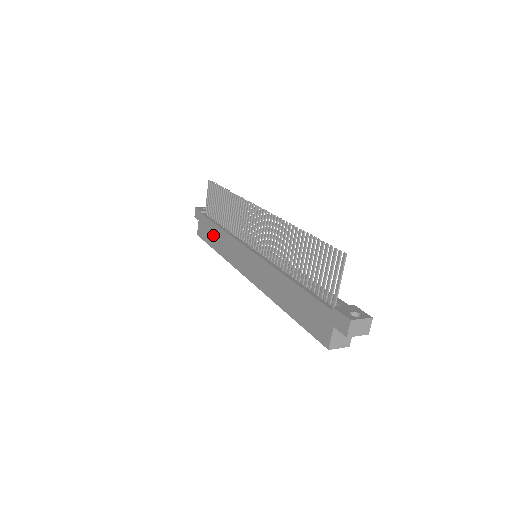
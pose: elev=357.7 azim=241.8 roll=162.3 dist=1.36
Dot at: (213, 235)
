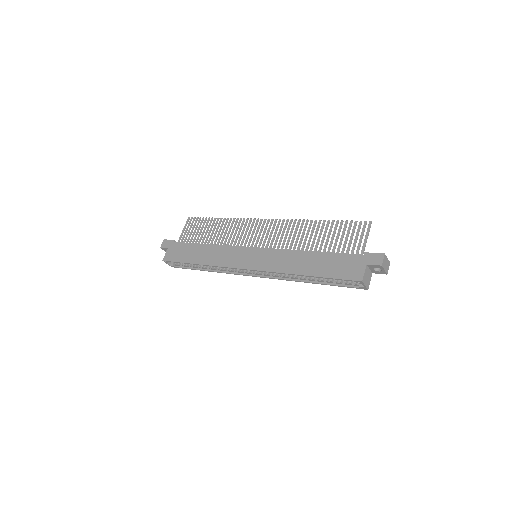
Dot at: (194, 253)
